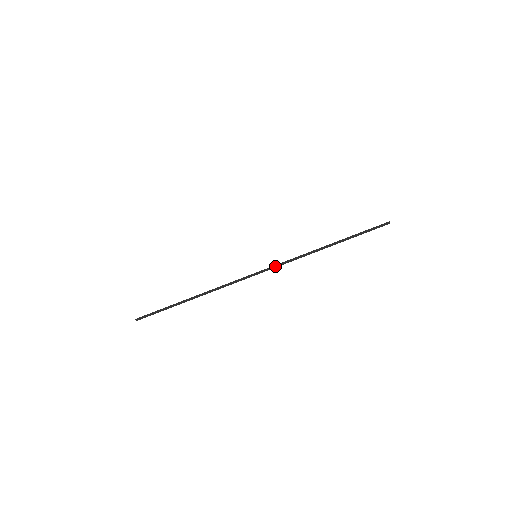
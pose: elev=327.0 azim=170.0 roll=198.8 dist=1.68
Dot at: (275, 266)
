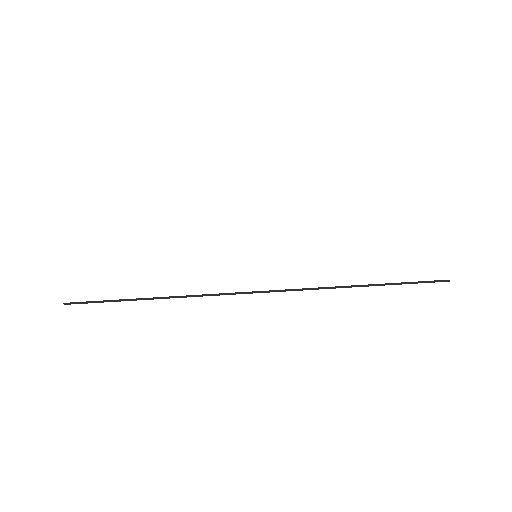
Dot at: (280, 290)
